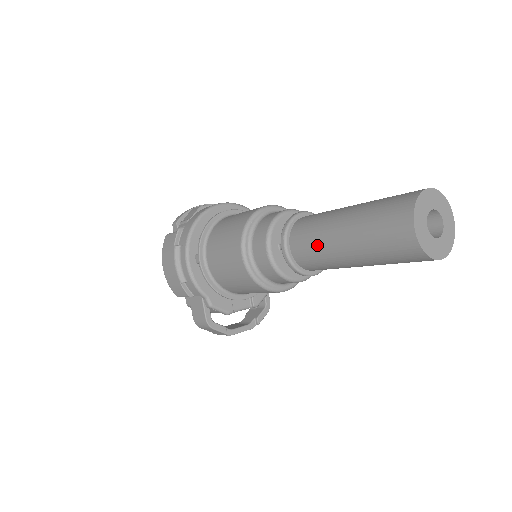
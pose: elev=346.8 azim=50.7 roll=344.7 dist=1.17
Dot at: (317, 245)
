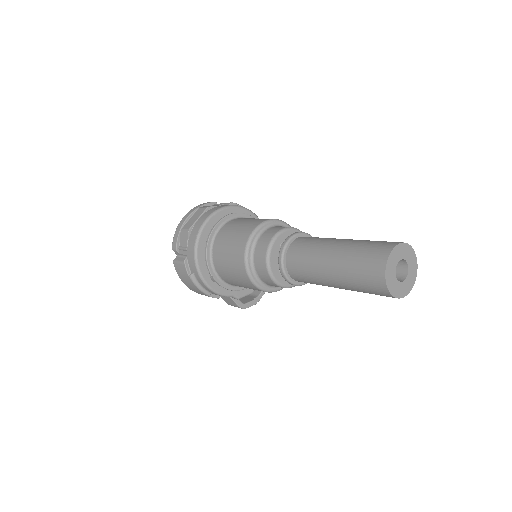
Dot at: (314, 281)
